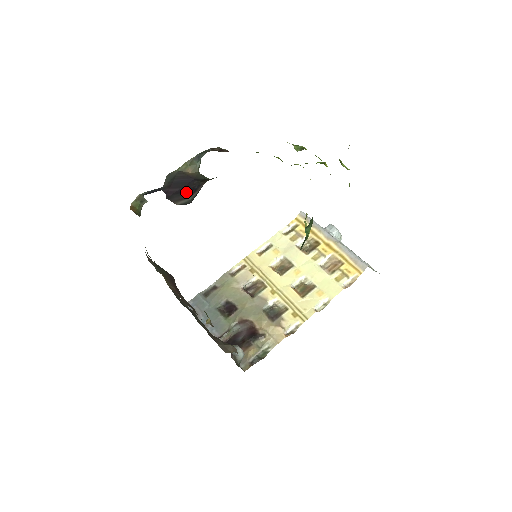
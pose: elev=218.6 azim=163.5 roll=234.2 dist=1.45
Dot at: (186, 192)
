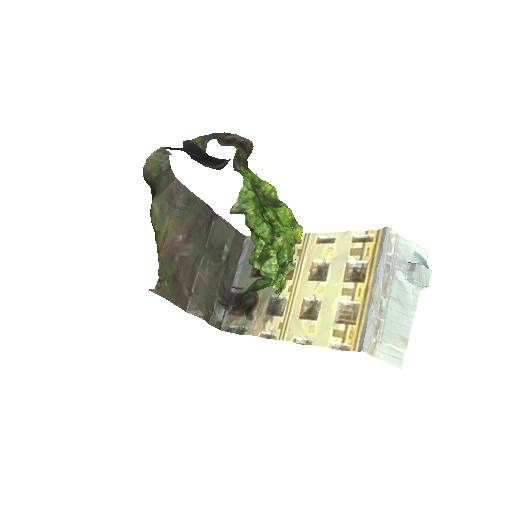
Dot at: (209, 161)
